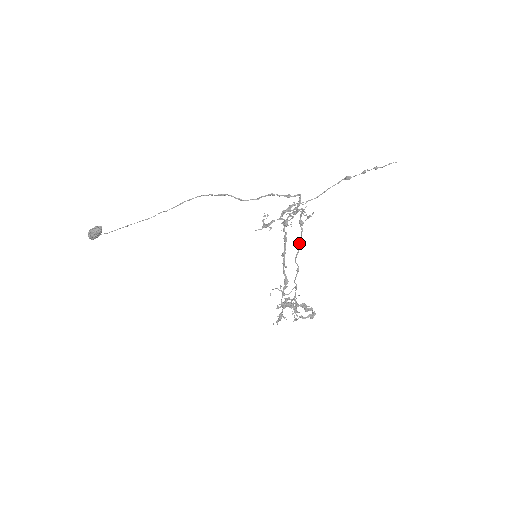
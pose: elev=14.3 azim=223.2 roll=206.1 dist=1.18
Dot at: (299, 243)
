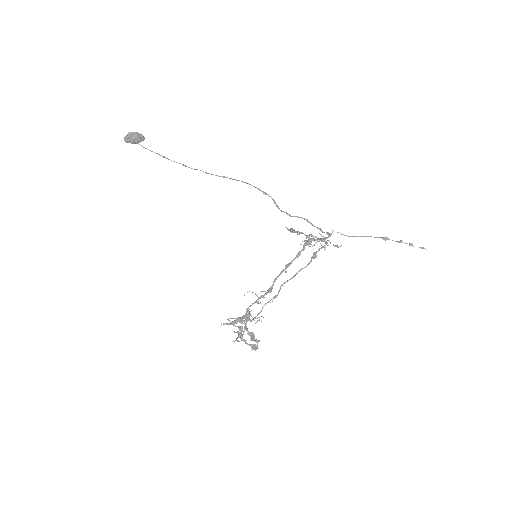
Dot at: occluded
